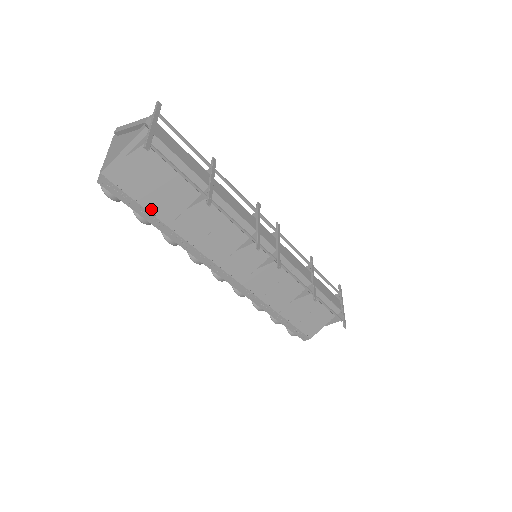
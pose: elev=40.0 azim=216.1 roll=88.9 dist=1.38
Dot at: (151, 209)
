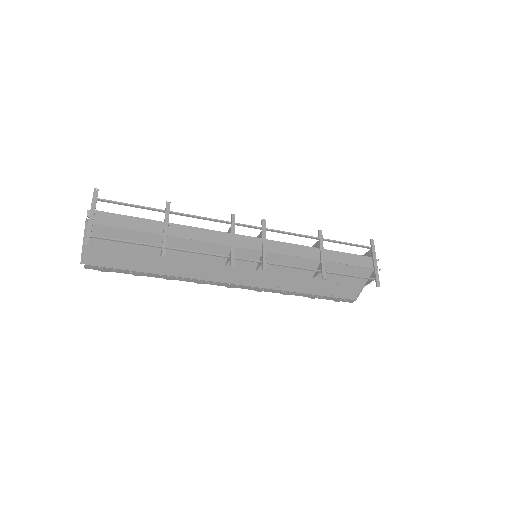
Dot at: (133, 269)
